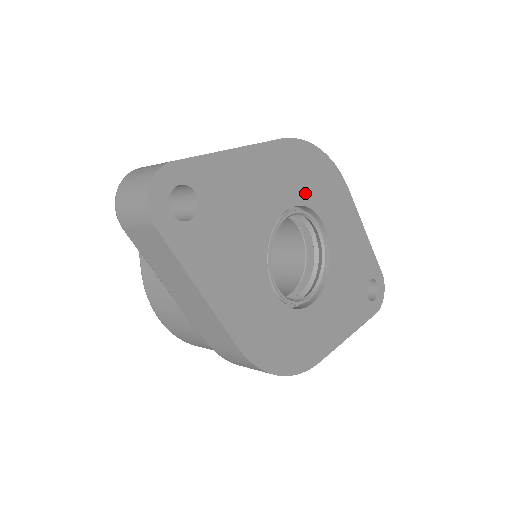
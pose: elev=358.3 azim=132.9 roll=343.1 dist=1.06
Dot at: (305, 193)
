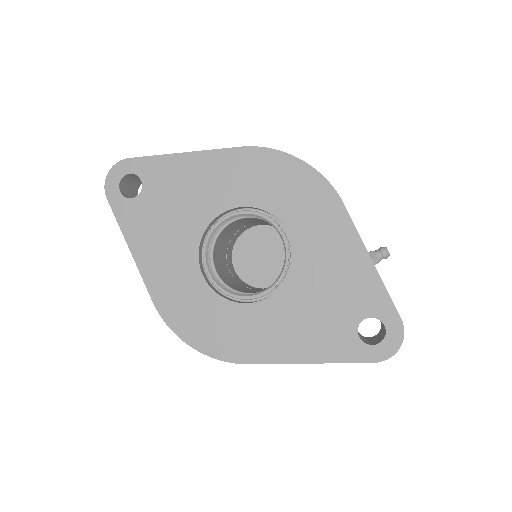
Dot at: (265, 197)
